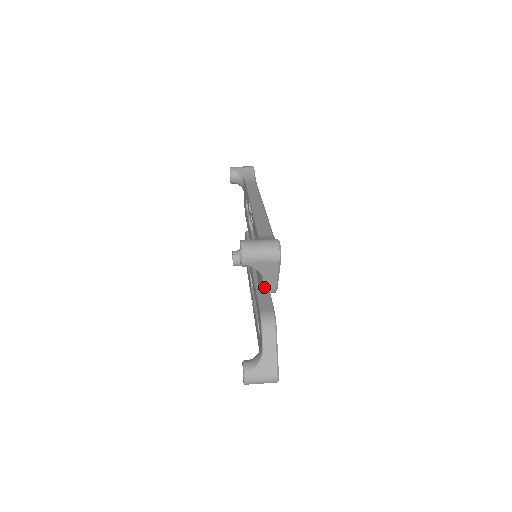
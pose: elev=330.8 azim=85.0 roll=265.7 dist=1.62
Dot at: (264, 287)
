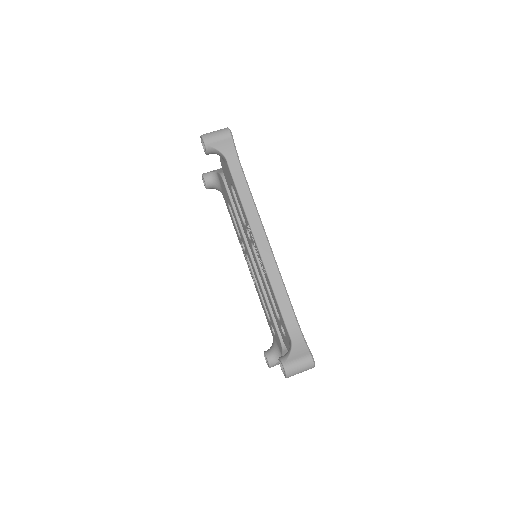
Dot at: occluded
